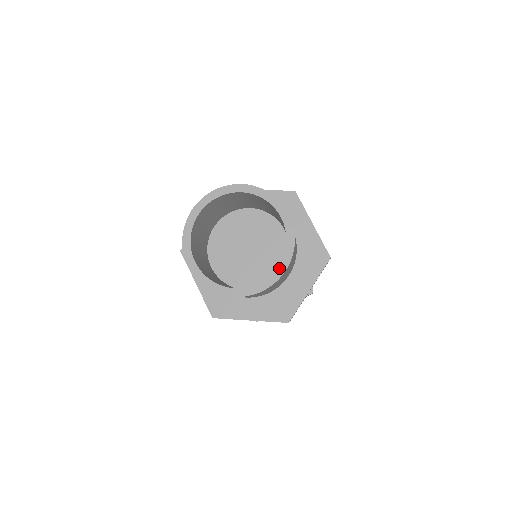
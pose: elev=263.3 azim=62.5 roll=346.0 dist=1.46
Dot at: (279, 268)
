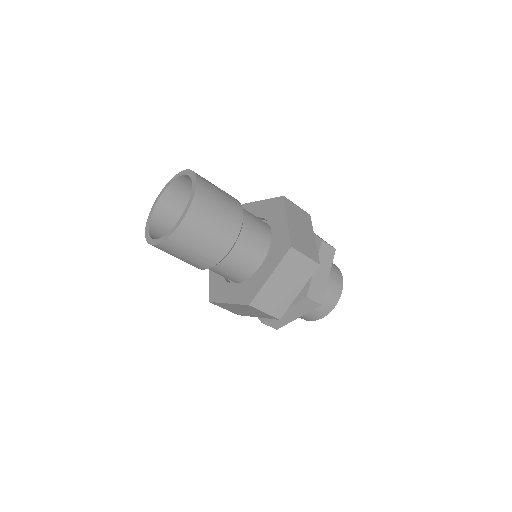
Dot at: (193, 186)
